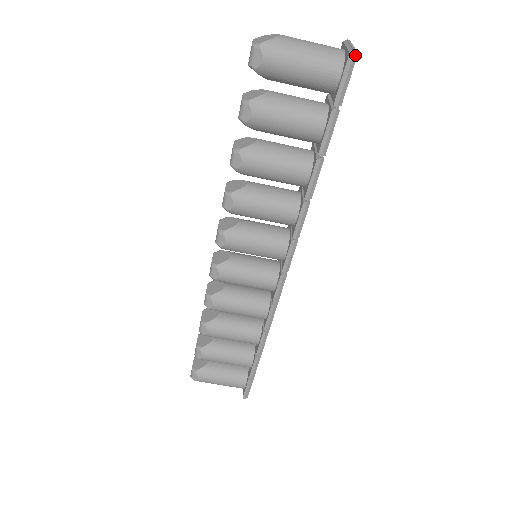
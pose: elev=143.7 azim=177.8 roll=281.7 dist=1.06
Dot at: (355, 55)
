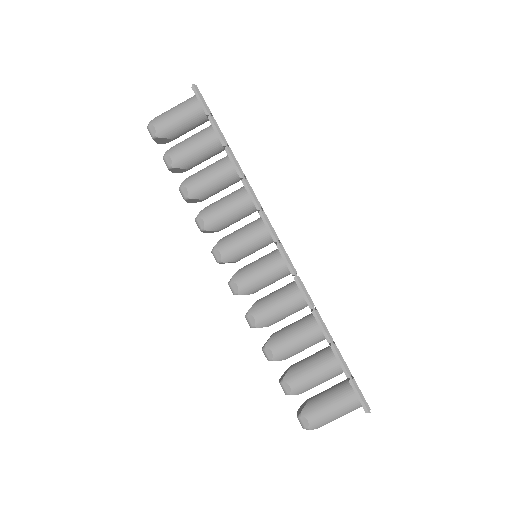
Dot at: (195, 86)
